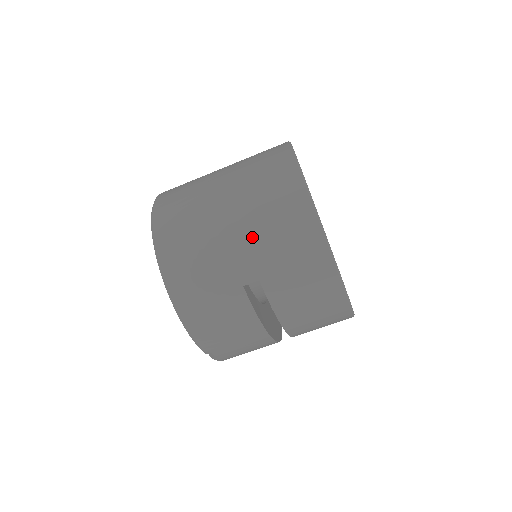
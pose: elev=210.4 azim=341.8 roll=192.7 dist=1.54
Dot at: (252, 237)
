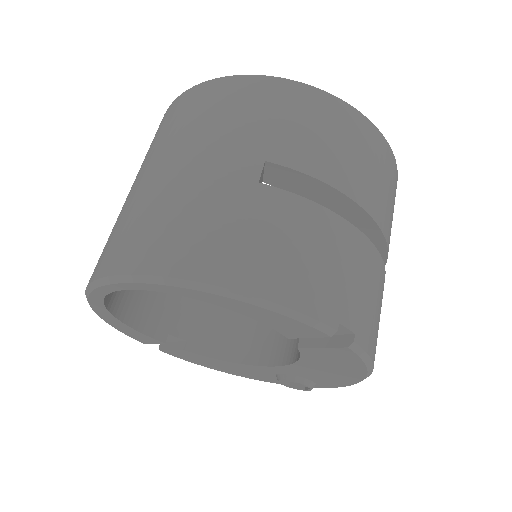
Dot at: (206, 144)
